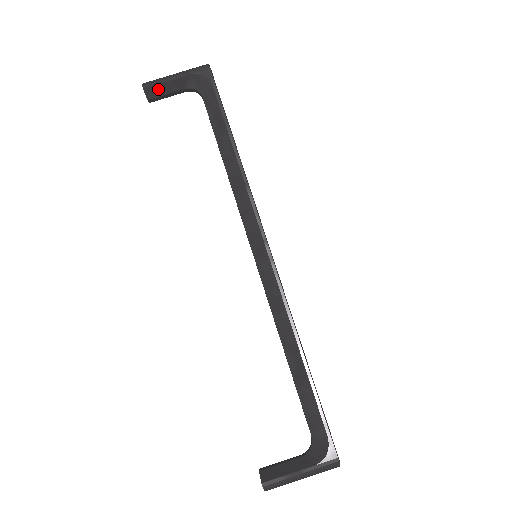
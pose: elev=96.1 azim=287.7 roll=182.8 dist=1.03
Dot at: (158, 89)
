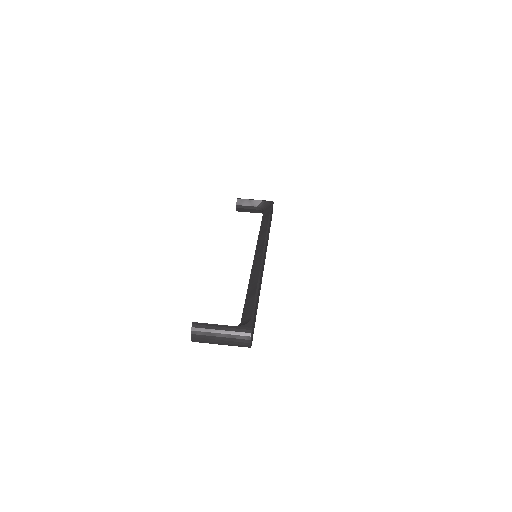
Dot at: (244, 202)
